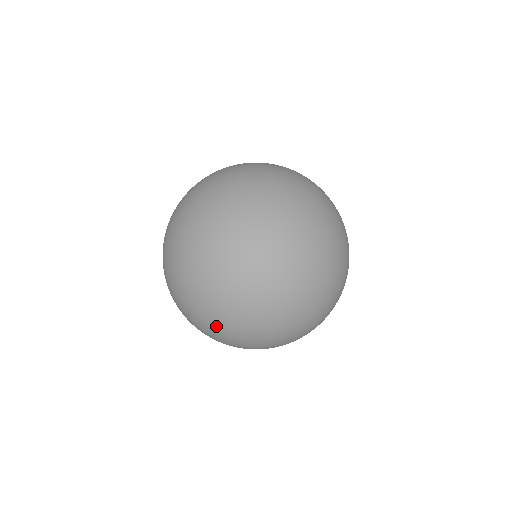
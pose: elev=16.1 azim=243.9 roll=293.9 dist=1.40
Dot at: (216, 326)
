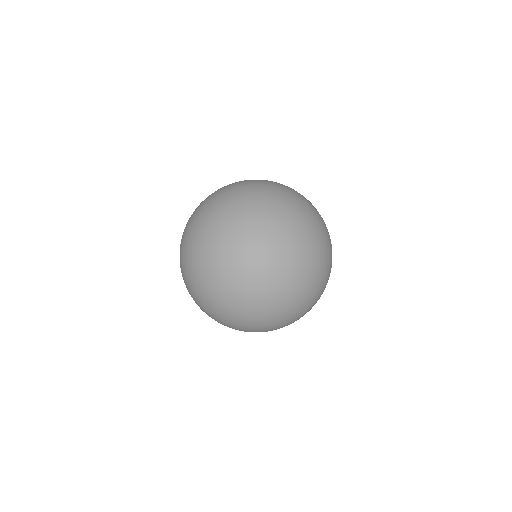
Dot at: occluded
